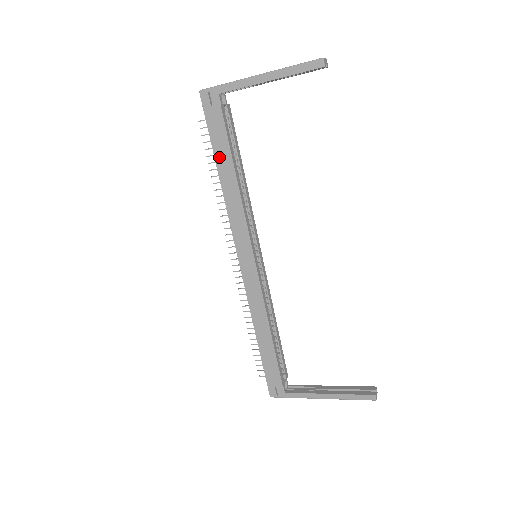
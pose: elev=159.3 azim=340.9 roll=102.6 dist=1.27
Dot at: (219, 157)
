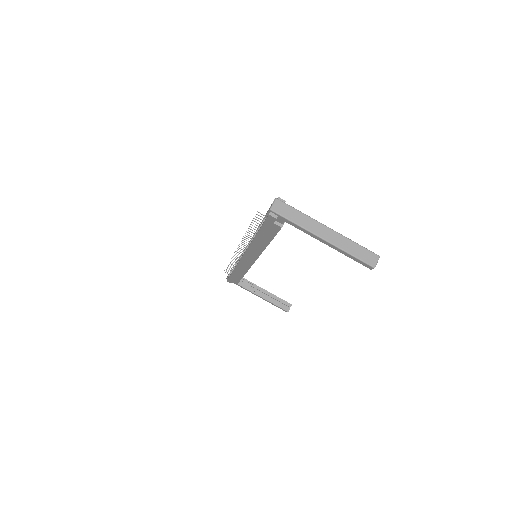
Dot at: (261, 235)
